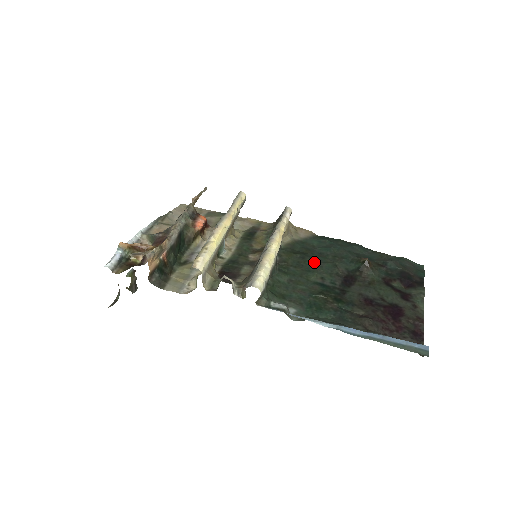
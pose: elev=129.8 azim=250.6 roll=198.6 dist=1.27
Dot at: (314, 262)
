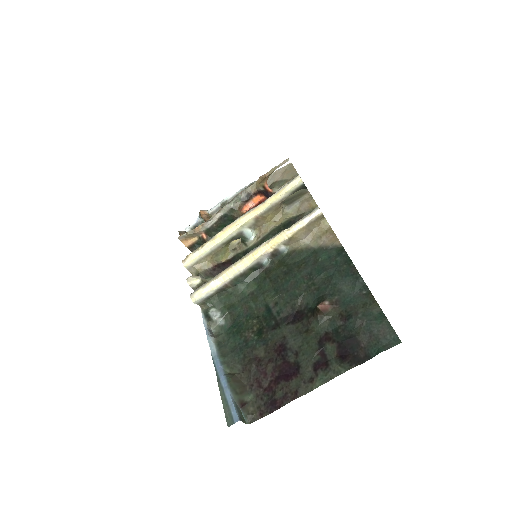
Dot at: (288, 283)
